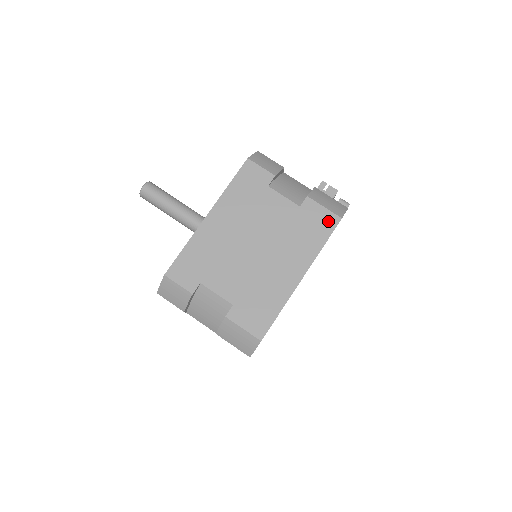
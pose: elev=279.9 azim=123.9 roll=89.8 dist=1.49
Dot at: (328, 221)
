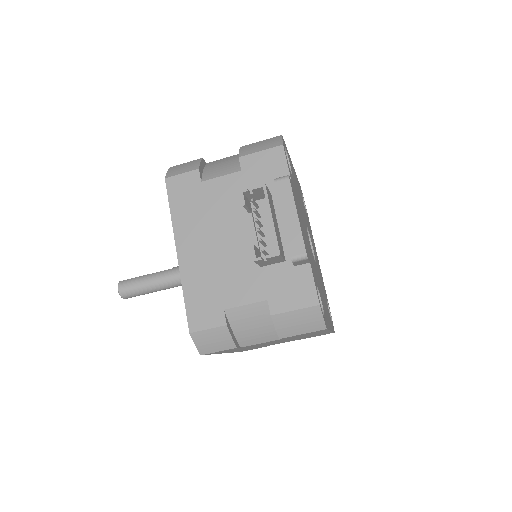
Dot at: occluded
